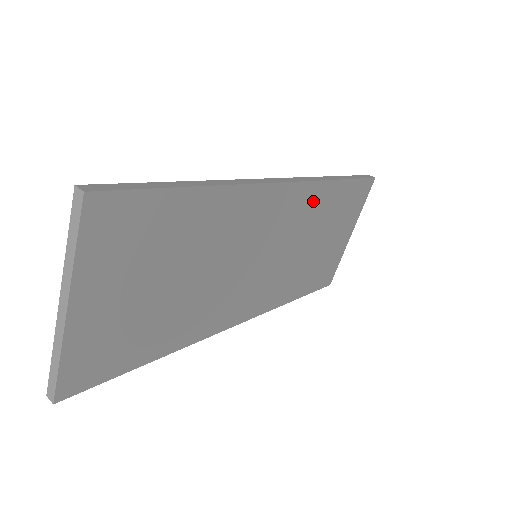
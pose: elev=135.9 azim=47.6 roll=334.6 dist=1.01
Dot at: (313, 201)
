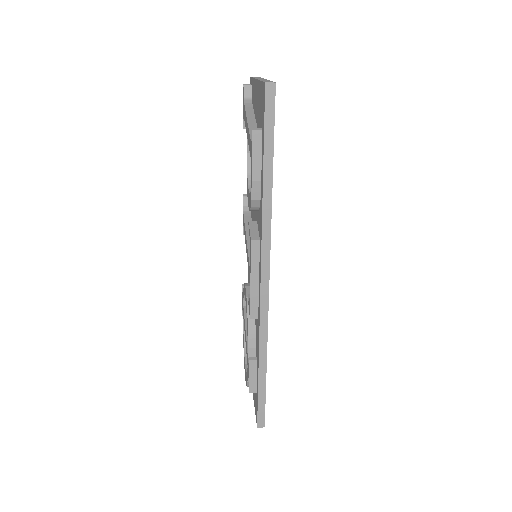
Dot at: occluded
